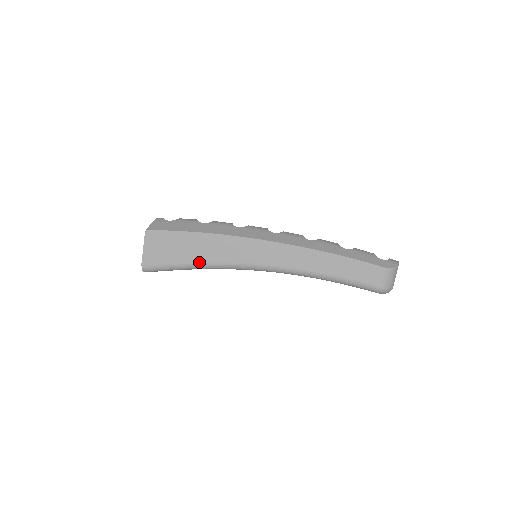
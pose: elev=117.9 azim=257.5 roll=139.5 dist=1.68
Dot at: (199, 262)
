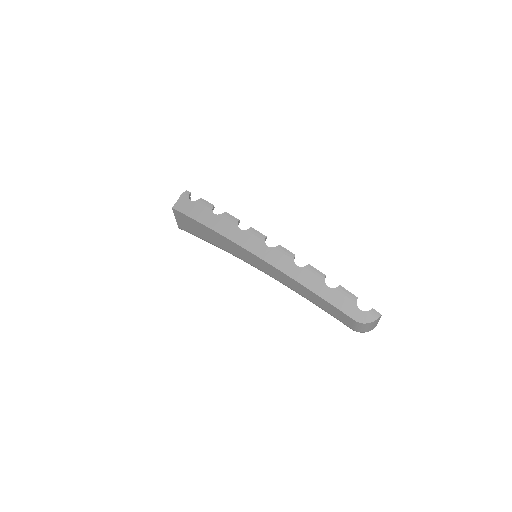
Dot at: (213, 244)
